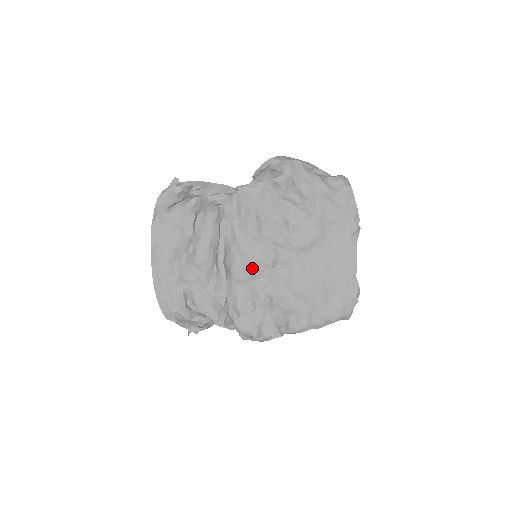
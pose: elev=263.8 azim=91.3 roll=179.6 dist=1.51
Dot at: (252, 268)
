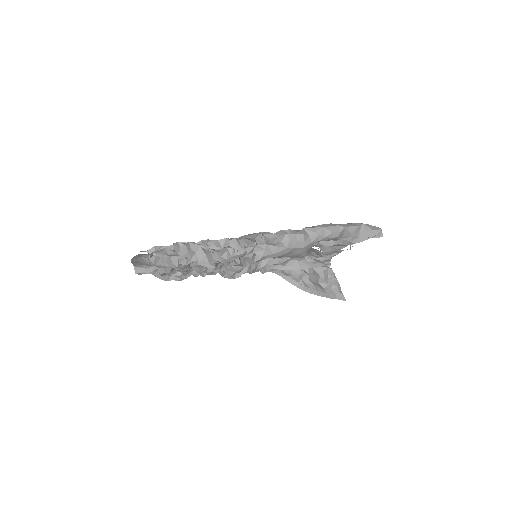
Dot at: occluded
